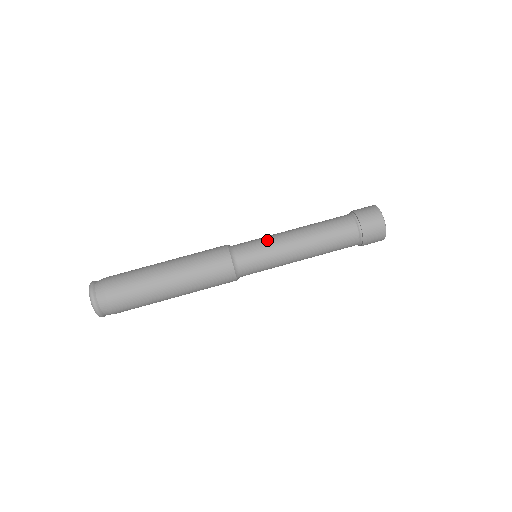
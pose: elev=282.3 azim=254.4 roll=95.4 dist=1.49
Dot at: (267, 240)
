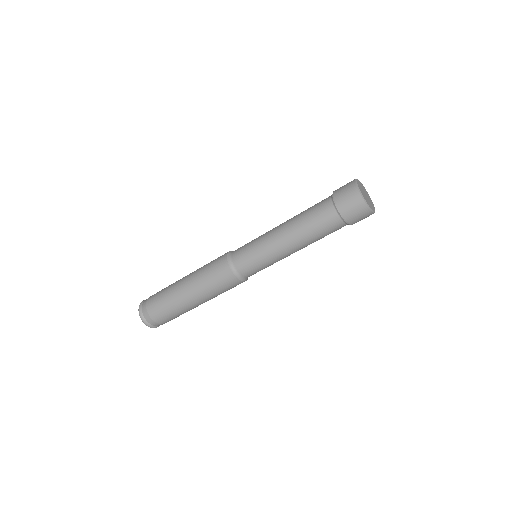
Dot at: (257, 244)
